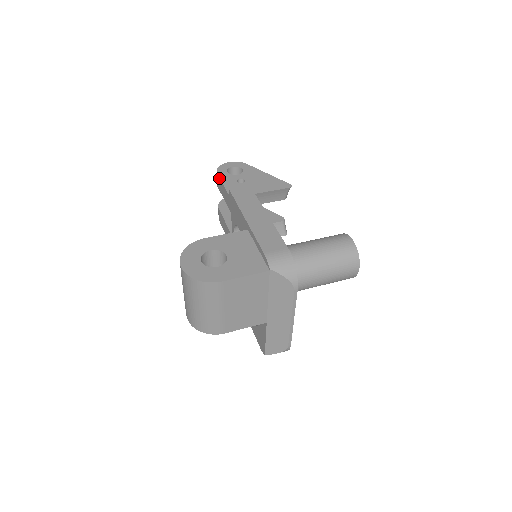
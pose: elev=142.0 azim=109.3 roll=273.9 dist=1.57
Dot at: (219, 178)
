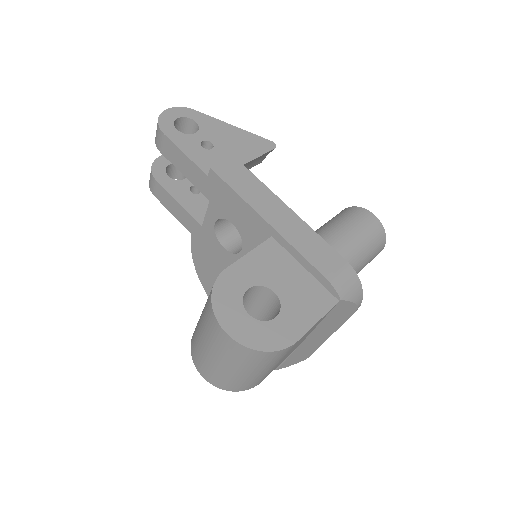
Dot at: (172, 143)
